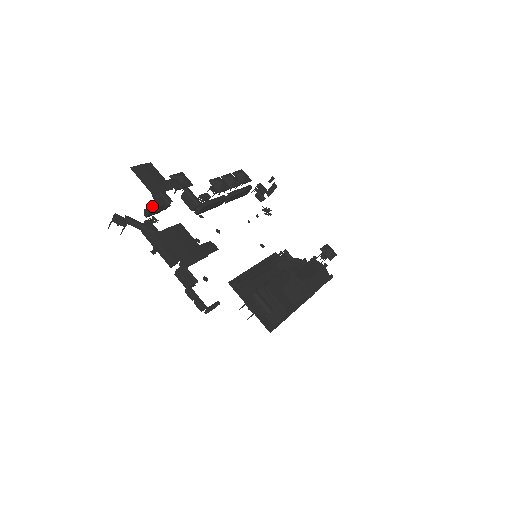
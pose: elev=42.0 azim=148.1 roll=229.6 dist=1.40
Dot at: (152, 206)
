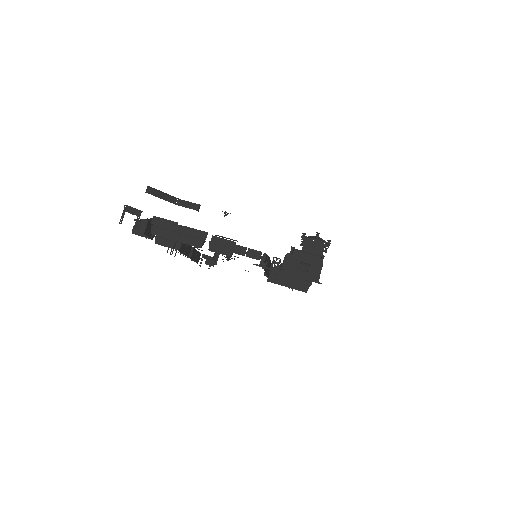
Dot at: occluded
